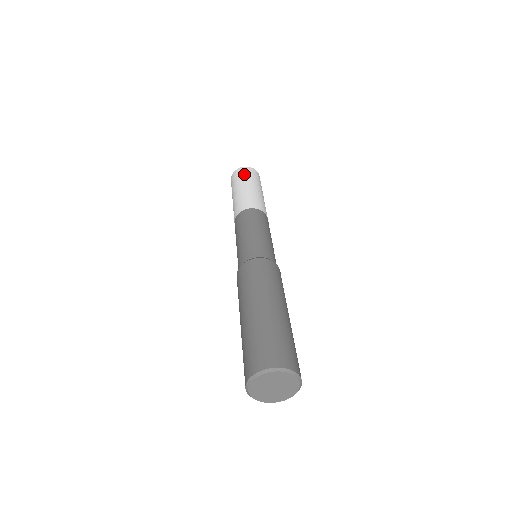
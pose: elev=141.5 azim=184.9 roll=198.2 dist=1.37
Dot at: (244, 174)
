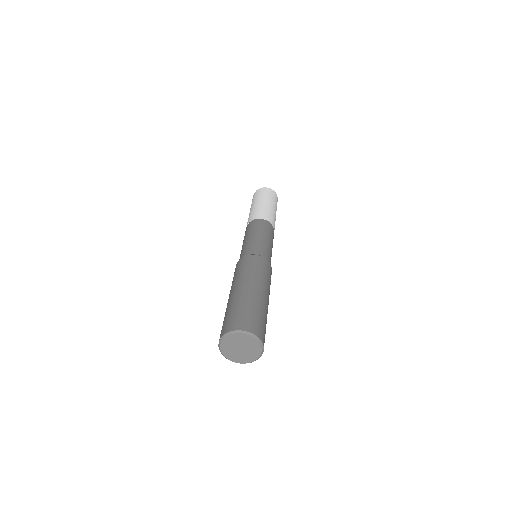
Dot at: (261, 193)
